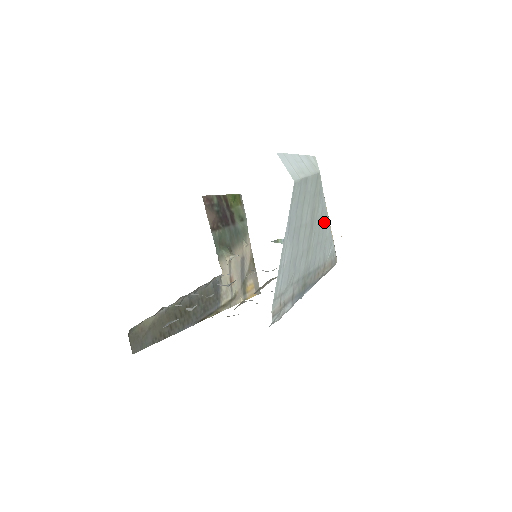
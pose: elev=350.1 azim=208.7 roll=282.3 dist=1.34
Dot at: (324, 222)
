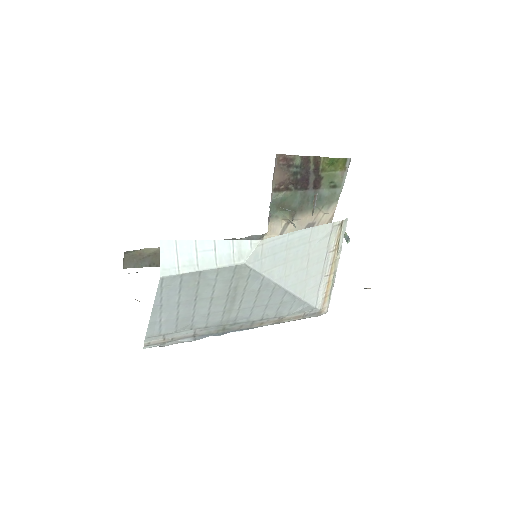
Dot at: (273, 292)
